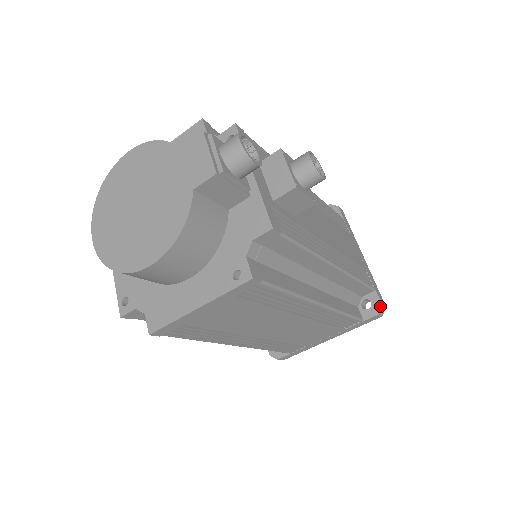
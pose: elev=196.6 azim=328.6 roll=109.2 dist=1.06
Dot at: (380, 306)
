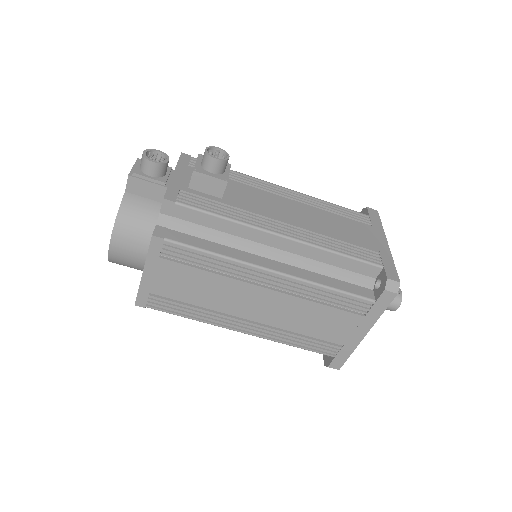
Dot at: (386, 281)
